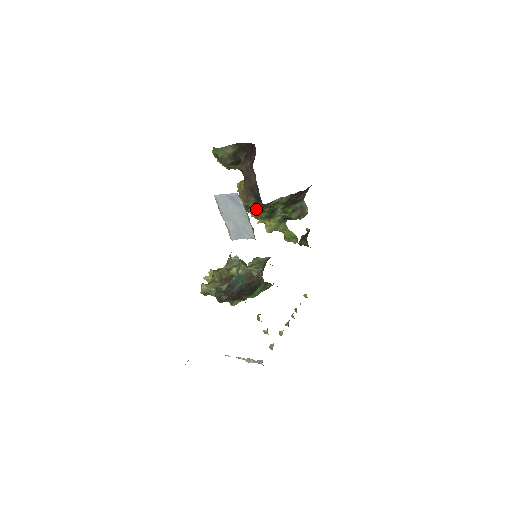
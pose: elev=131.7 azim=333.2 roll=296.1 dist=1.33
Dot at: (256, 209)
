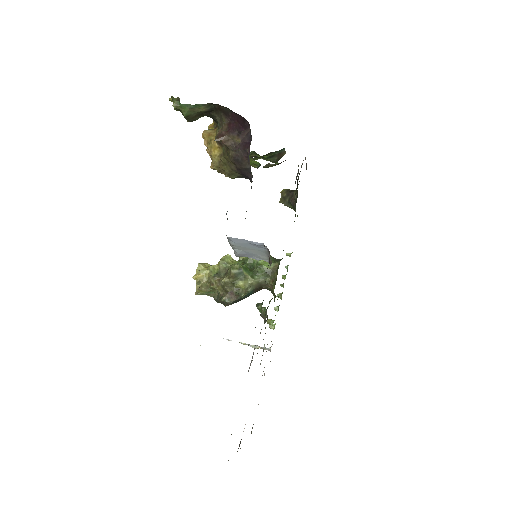
Dot at: occluded
